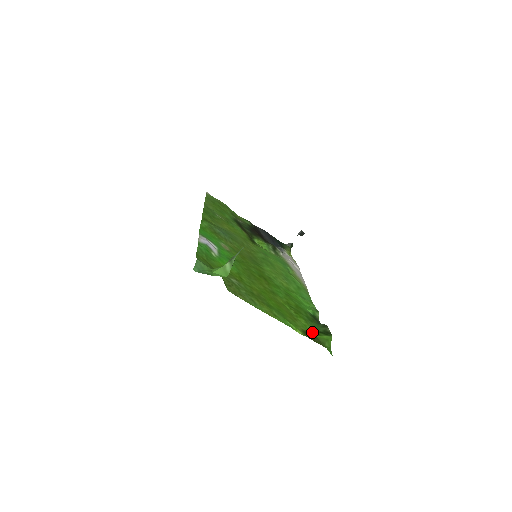
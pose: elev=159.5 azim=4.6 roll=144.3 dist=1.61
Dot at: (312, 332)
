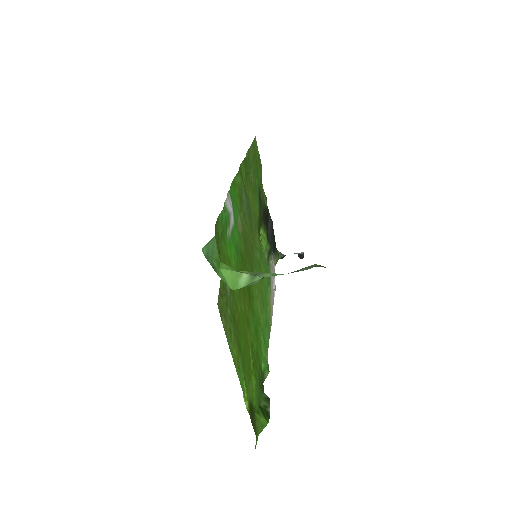
Dot at: (255, 405)
